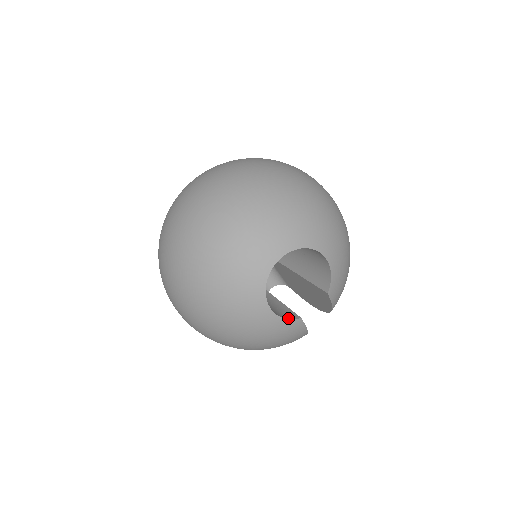
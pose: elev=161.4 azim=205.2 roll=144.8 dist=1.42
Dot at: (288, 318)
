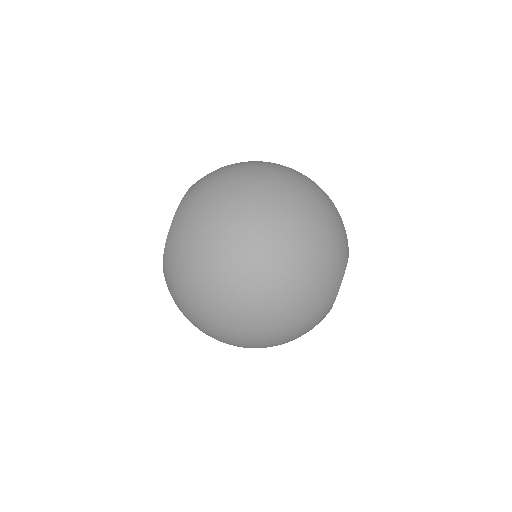
Dot at: occluded
